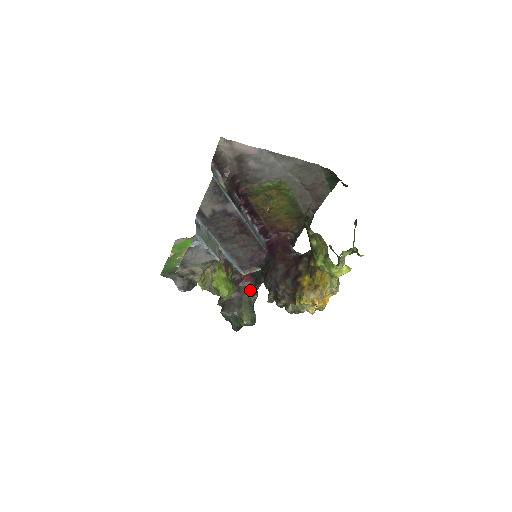
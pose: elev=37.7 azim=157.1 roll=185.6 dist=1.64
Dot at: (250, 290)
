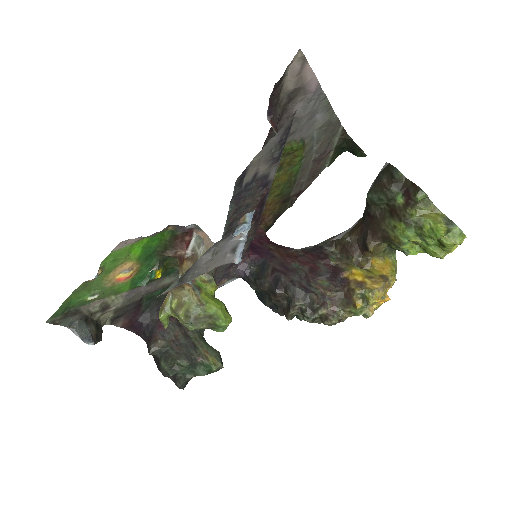
Dot at: occluded
